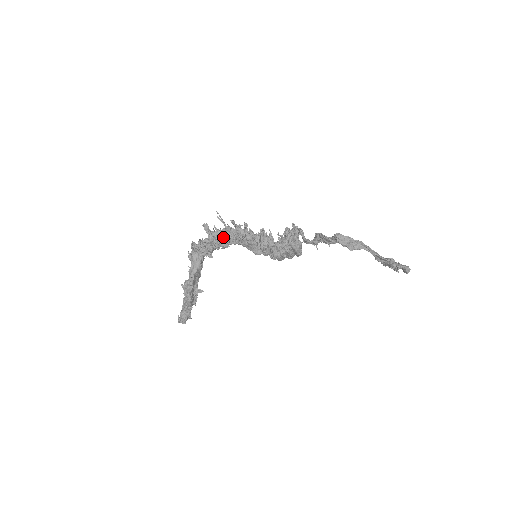
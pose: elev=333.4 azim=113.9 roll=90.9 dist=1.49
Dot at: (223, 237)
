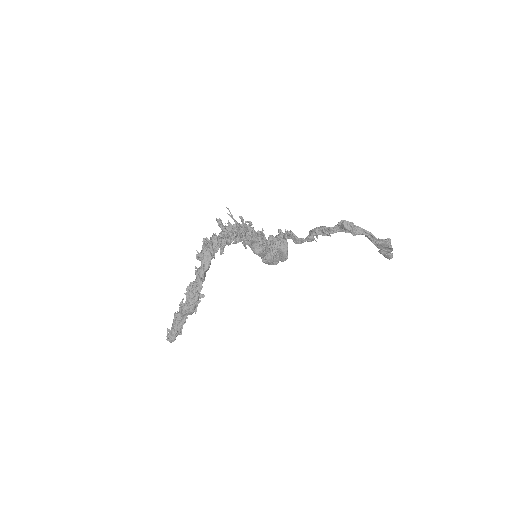
Dot at: (237, 231)
